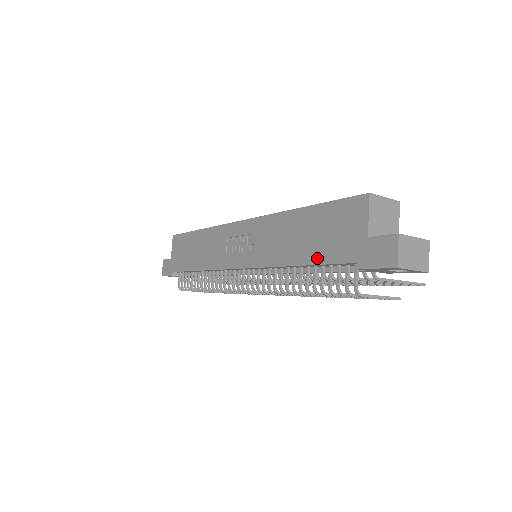
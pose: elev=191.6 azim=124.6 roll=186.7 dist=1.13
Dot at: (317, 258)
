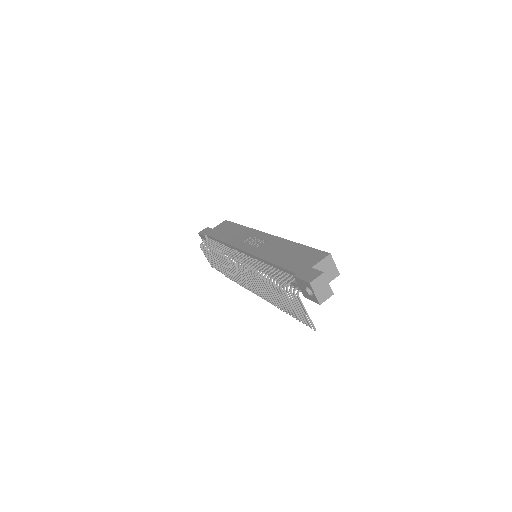
Dot at: (283, 264)
